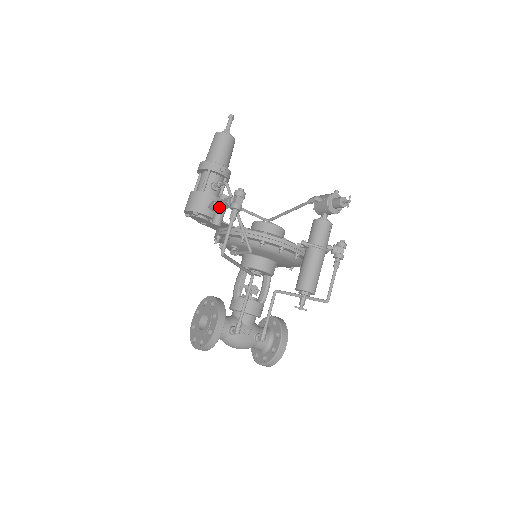
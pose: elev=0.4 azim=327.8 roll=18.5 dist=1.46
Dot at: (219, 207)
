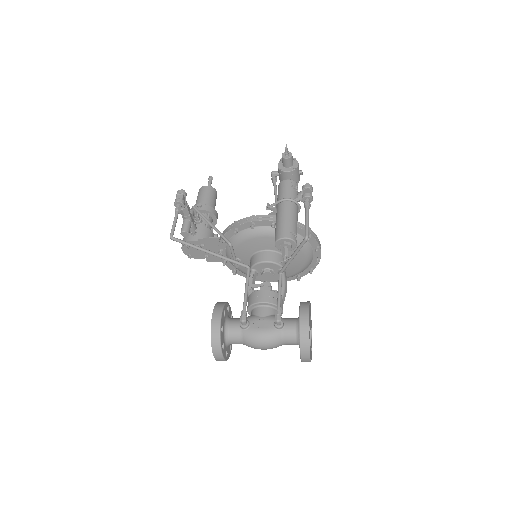
Dot at: (183, 220)
